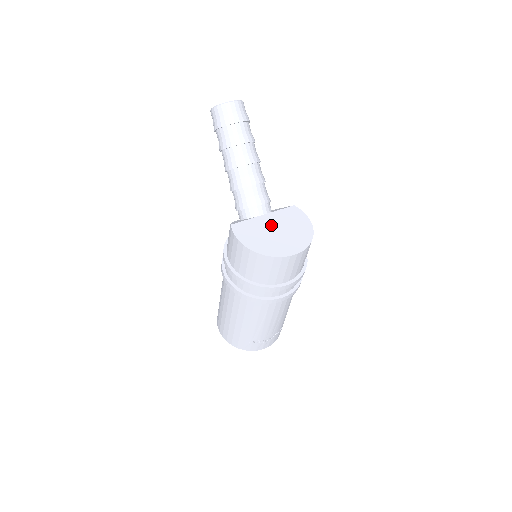
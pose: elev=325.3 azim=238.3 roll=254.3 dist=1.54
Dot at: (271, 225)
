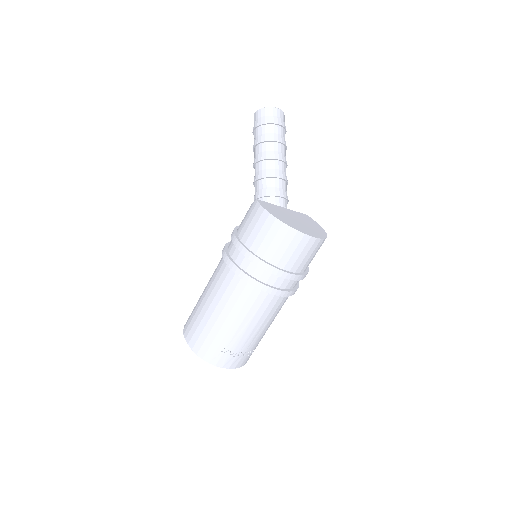
Dot at: (291, 215)
